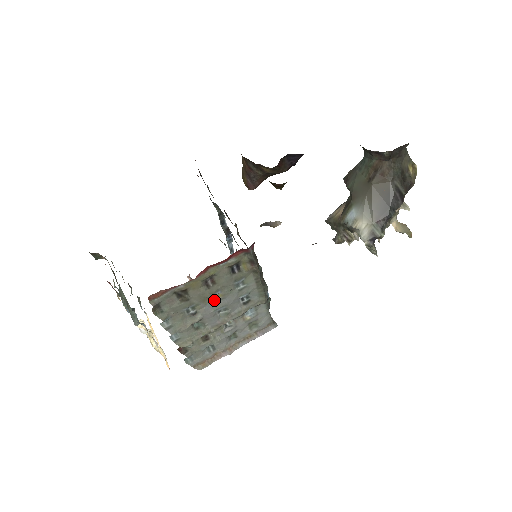
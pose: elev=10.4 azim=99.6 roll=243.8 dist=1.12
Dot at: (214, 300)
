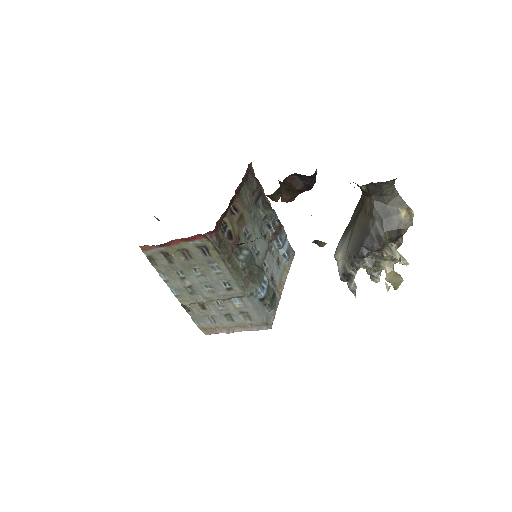
Dot at: (197, 273)
